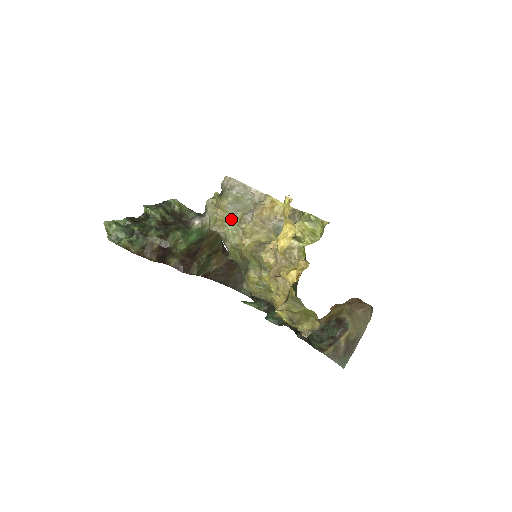
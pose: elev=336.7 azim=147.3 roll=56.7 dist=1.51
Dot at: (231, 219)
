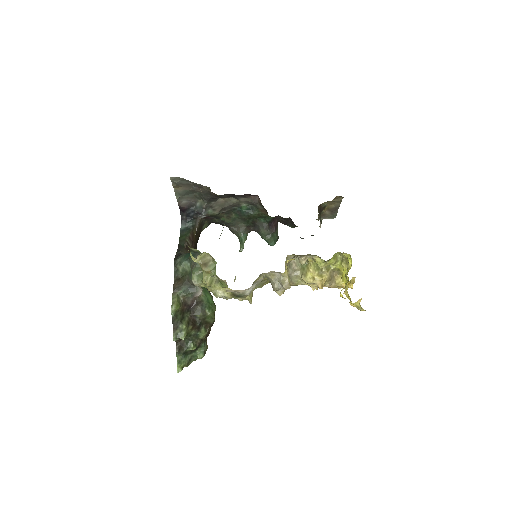
Dot at: occluded
